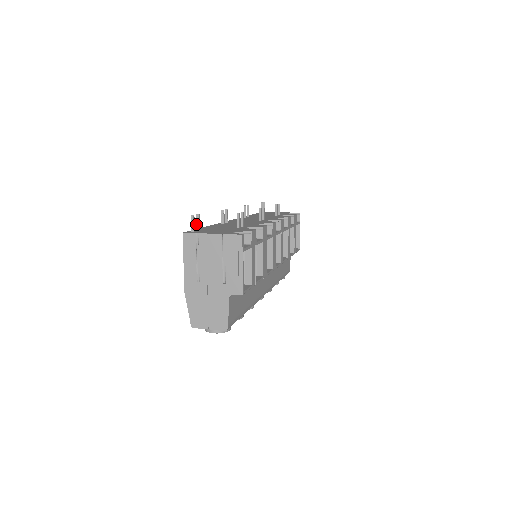
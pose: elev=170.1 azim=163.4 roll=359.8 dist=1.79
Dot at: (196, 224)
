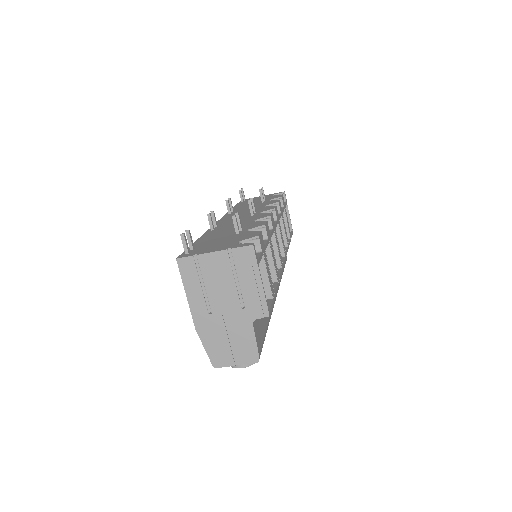
Dot at: (188, 242)
